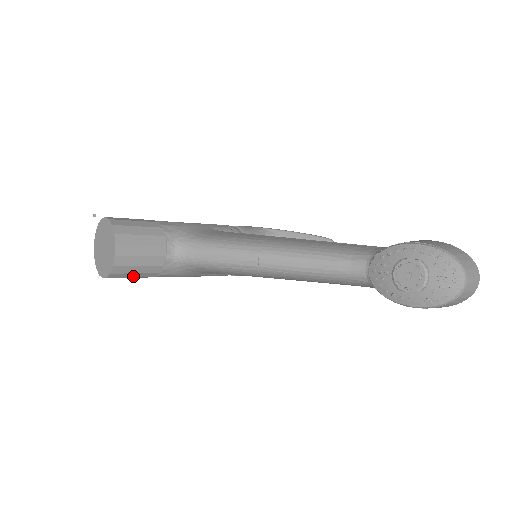
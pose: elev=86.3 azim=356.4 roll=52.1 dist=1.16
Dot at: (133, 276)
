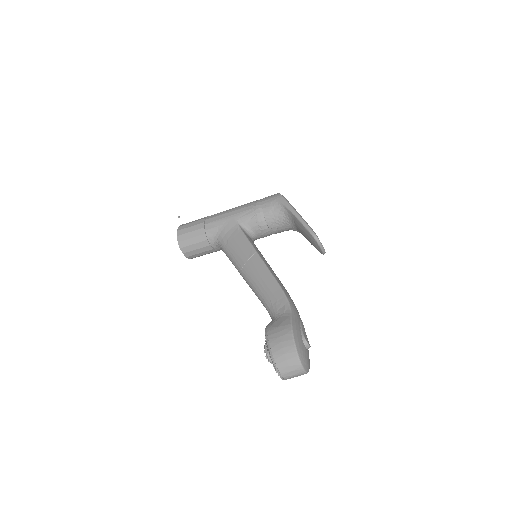
Dot at: occluded
